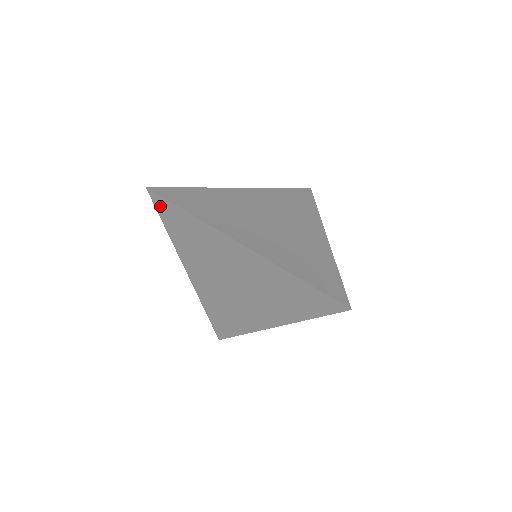
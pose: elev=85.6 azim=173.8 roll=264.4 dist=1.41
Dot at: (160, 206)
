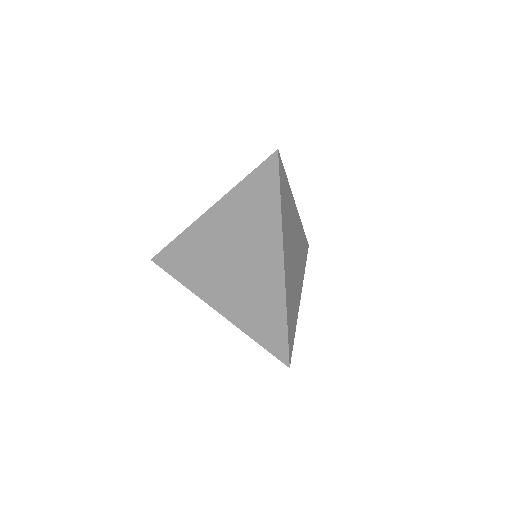
Dot at: (267, 168)
